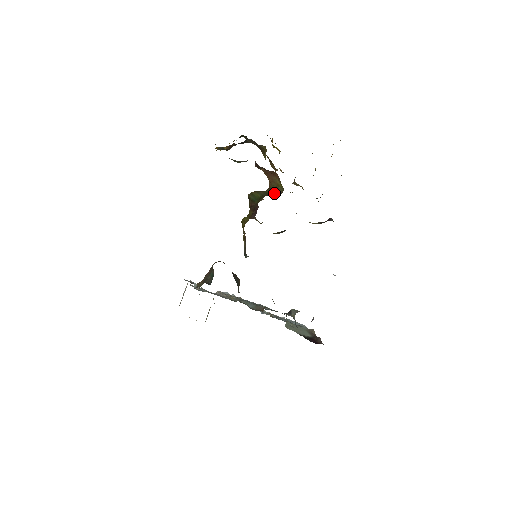
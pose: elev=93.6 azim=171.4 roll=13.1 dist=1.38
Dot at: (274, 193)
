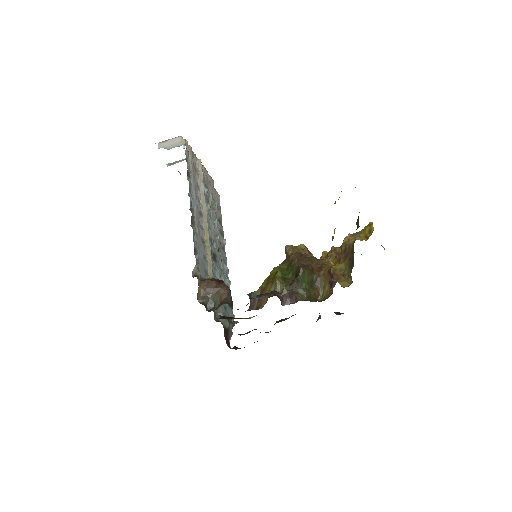
Dot at: (315, 294)
